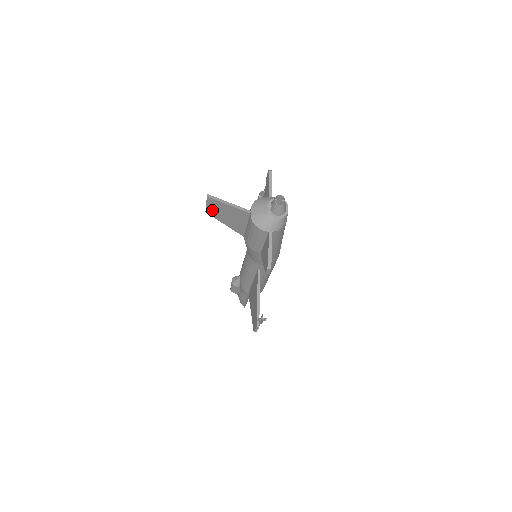
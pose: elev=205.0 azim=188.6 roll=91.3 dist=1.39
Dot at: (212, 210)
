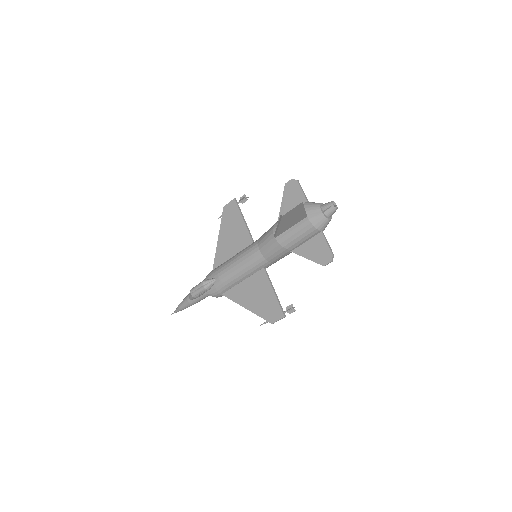
Dot at: (288, 214)
